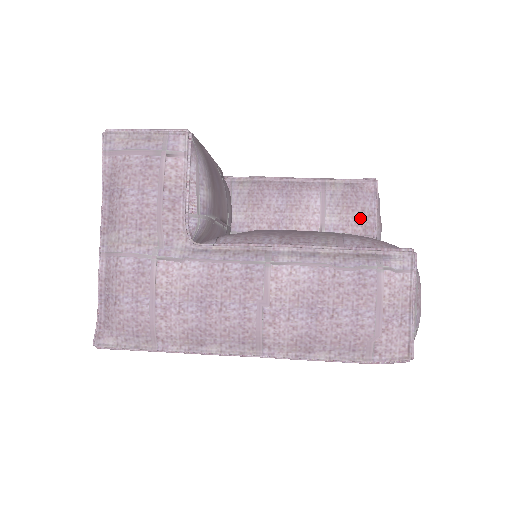
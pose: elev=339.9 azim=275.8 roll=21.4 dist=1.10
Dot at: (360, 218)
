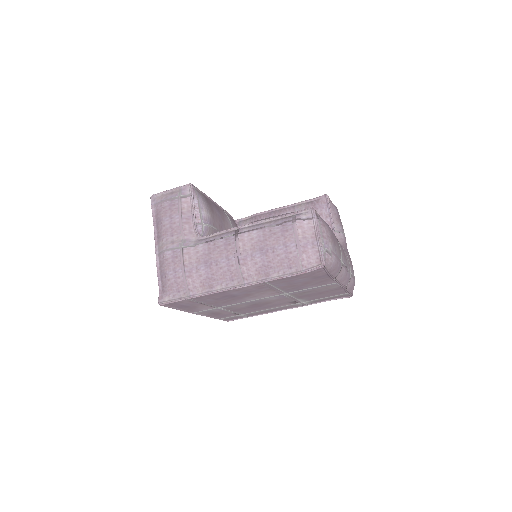
Dot at: occluded
